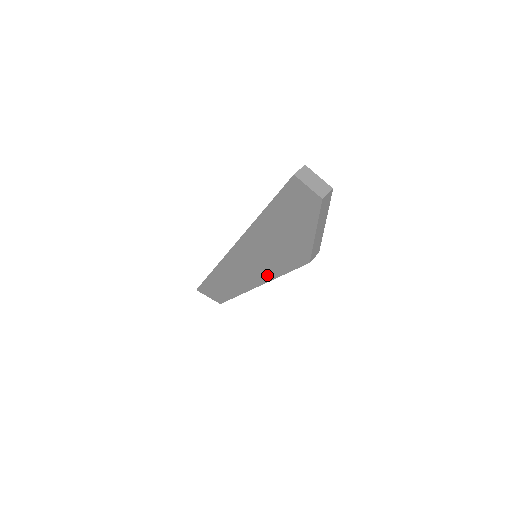
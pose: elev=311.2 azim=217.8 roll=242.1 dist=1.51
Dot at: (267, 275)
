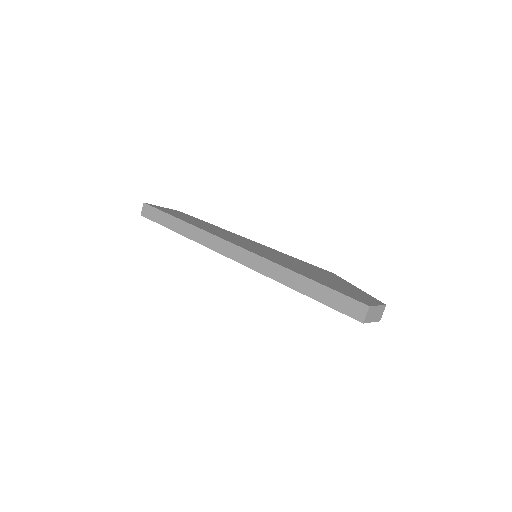
Dot at: occluded
